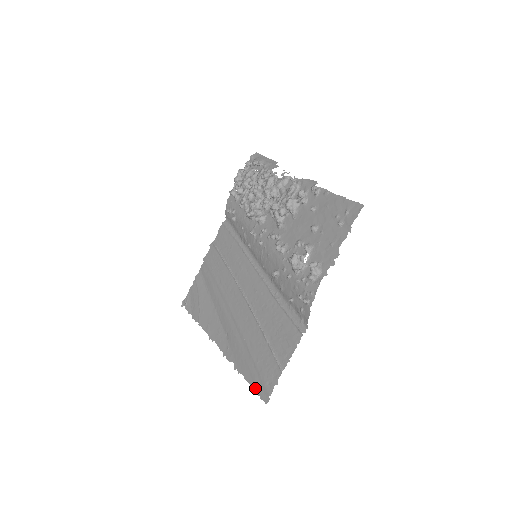
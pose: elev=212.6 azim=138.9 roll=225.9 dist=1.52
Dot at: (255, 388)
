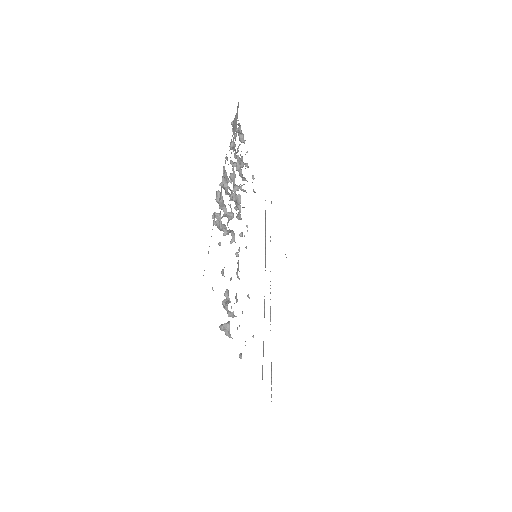
Dot at: occluded
